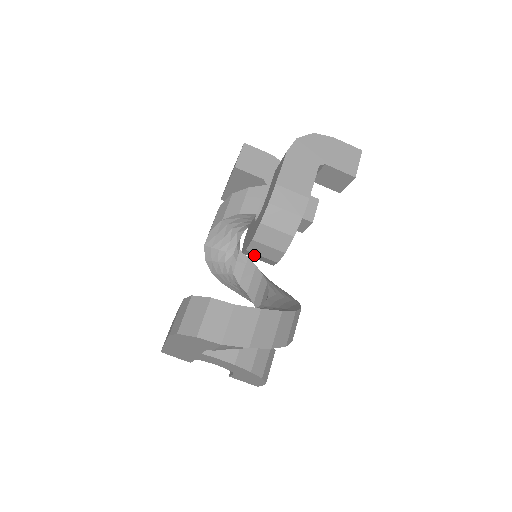
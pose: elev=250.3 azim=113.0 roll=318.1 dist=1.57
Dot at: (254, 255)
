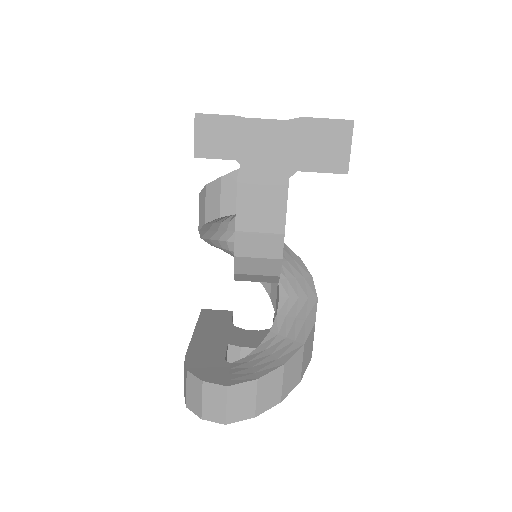
Dot at: occluded
